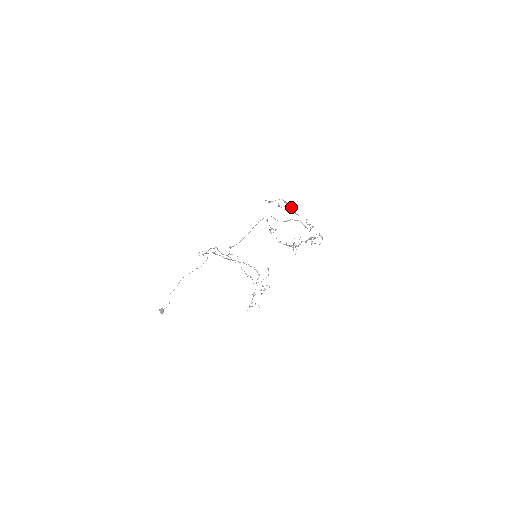
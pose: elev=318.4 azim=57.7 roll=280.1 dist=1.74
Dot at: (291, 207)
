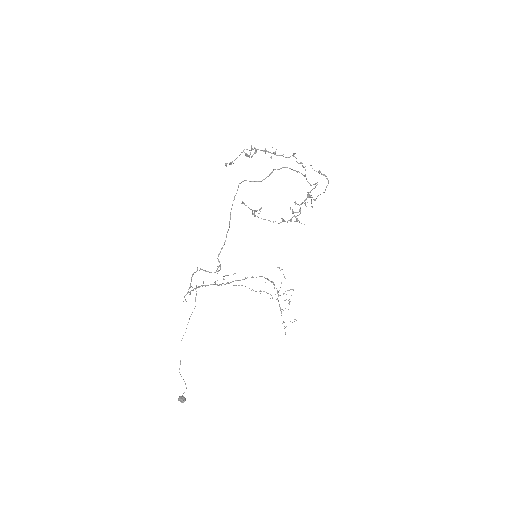
Dot at: (264, 150)
